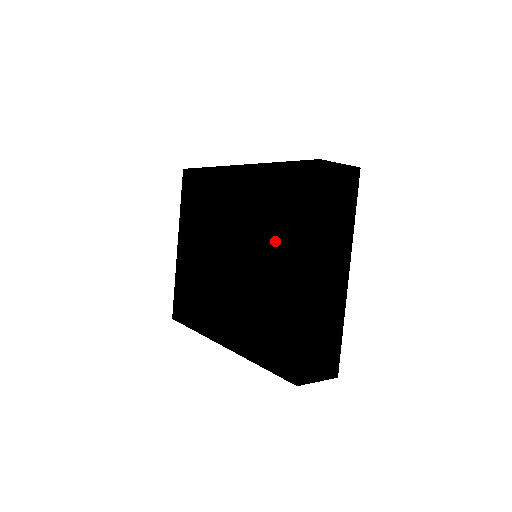
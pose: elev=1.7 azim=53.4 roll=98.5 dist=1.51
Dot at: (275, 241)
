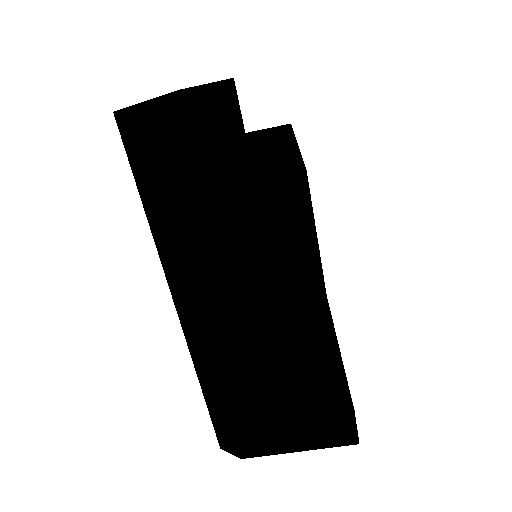
Dot at: occluded
